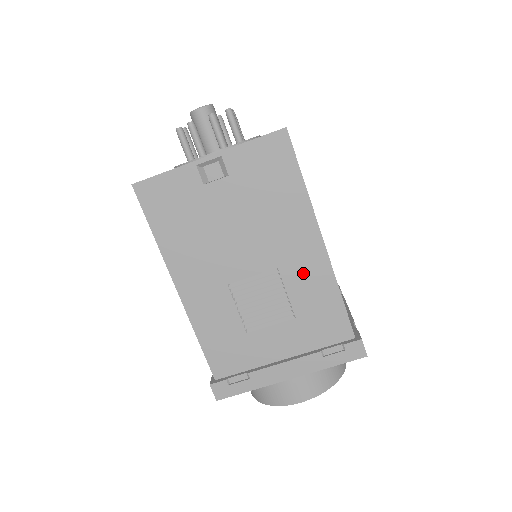
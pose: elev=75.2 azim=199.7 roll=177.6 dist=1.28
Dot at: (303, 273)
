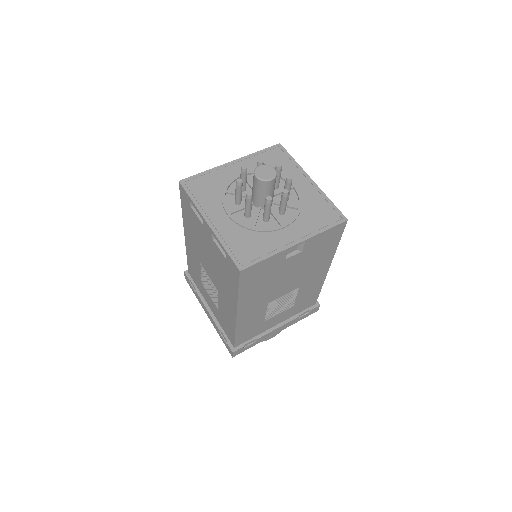
Dot at: (310, 285)
